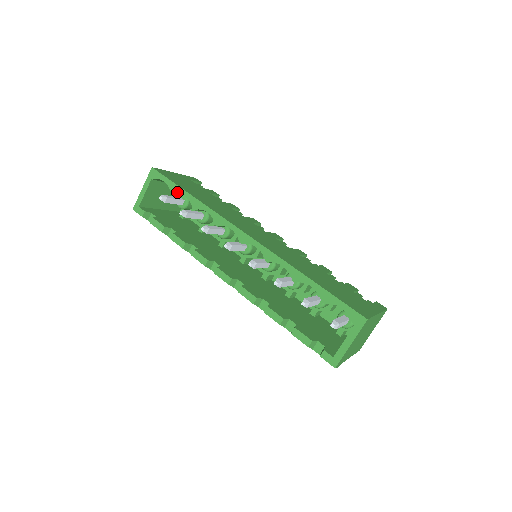
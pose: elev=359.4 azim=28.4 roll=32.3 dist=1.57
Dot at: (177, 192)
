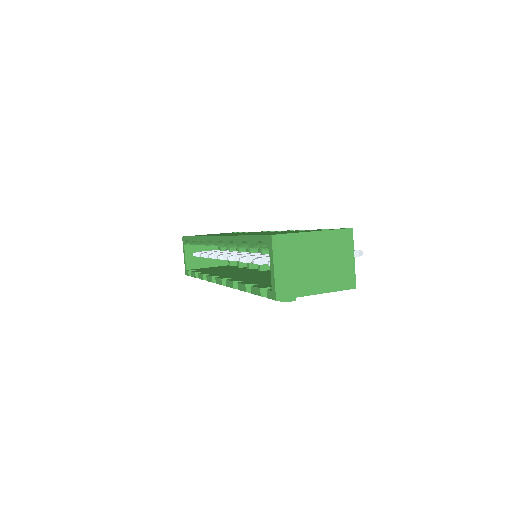
Dot at: (191, 241)
